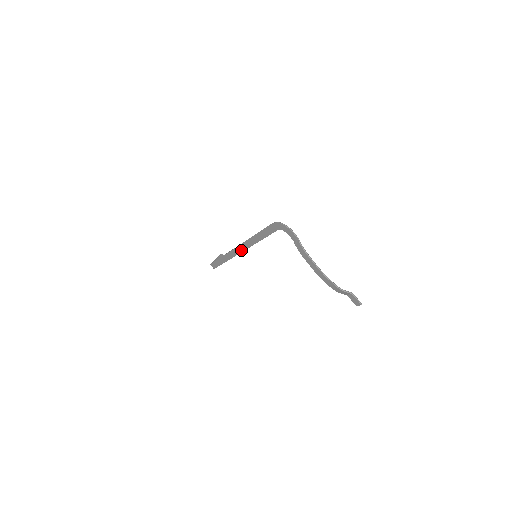
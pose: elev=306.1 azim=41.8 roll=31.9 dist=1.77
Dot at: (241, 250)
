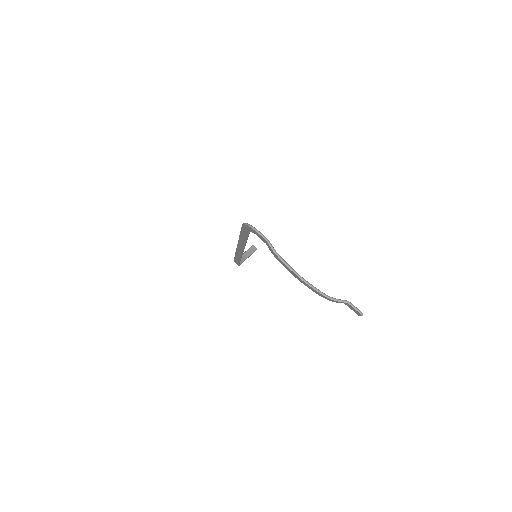
Dot at: (241, 250)
